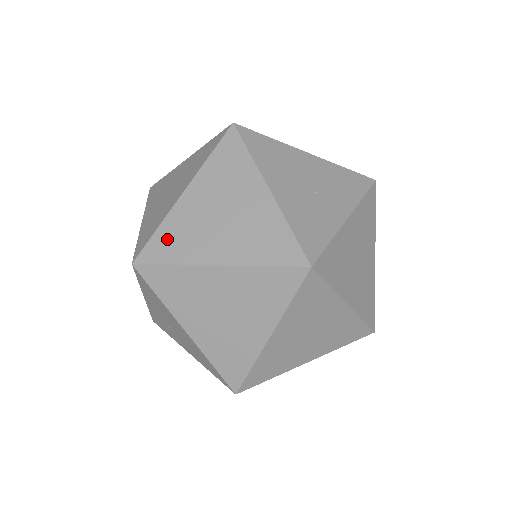
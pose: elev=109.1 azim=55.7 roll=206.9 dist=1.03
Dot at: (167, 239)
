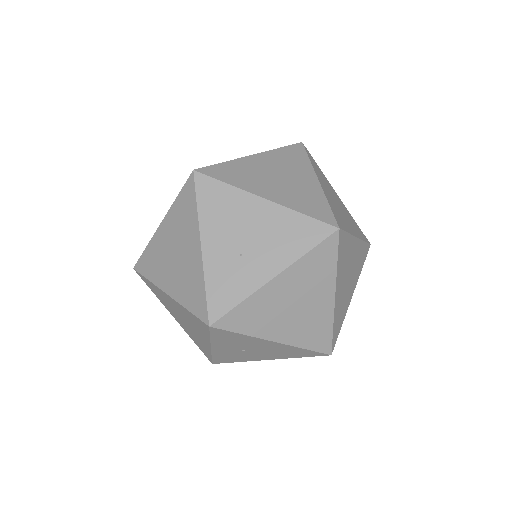
Dot at: occluded
